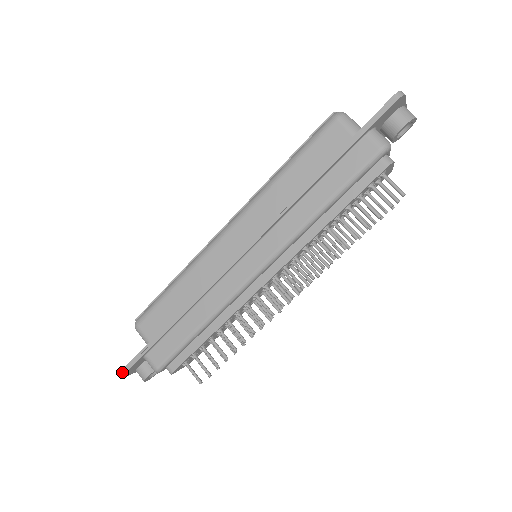
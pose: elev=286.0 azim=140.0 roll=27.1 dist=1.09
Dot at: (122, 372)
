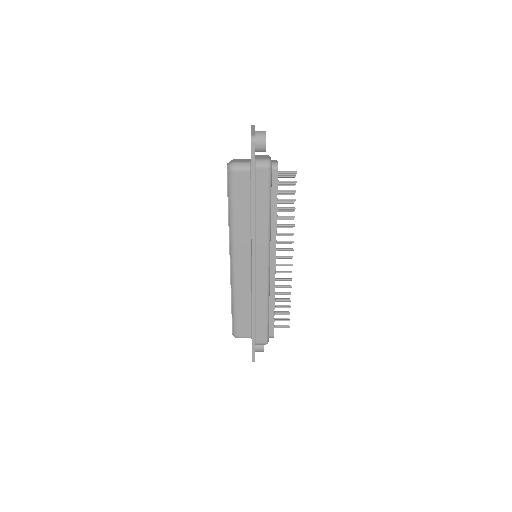
Dot at: (253, 360)
